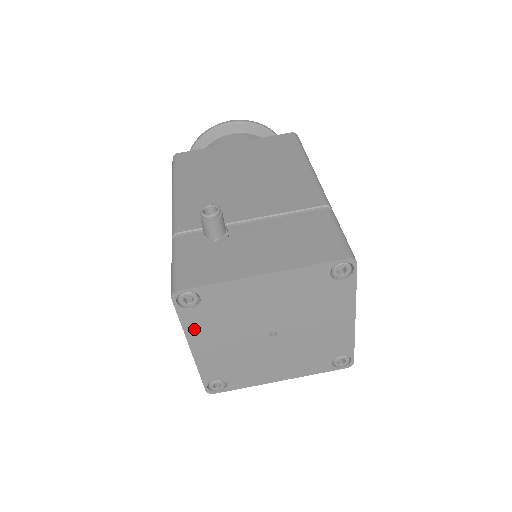
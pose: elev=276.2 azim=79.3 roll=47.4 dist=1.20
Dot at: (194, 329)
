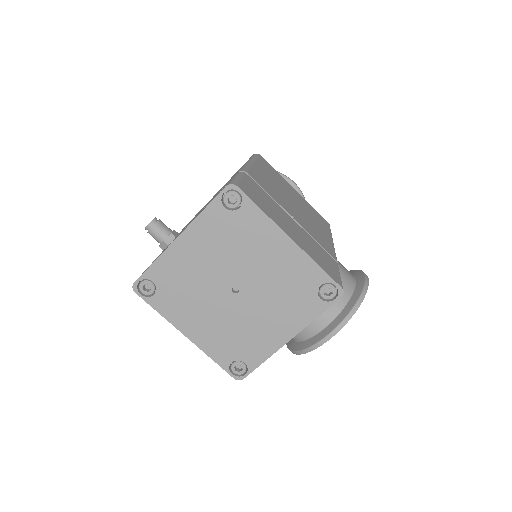
Dot at: (172, 314)
